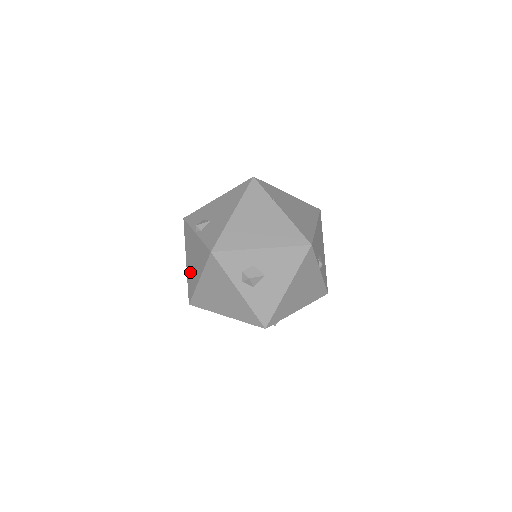
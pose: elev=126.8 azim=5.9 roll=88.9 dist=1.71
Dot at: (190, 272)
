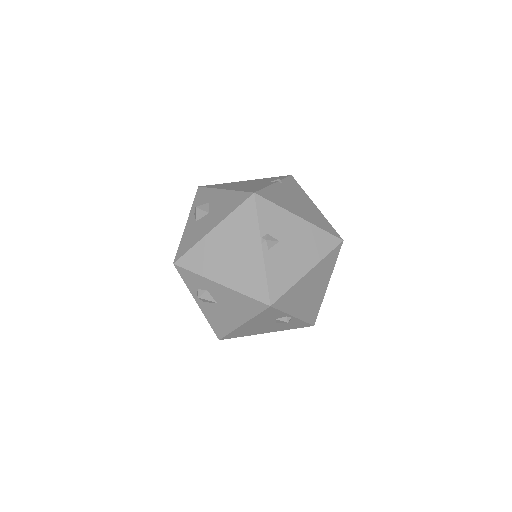
Dot at: occluded
